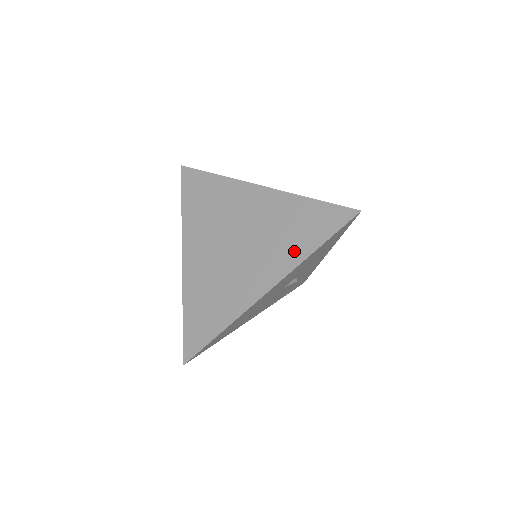
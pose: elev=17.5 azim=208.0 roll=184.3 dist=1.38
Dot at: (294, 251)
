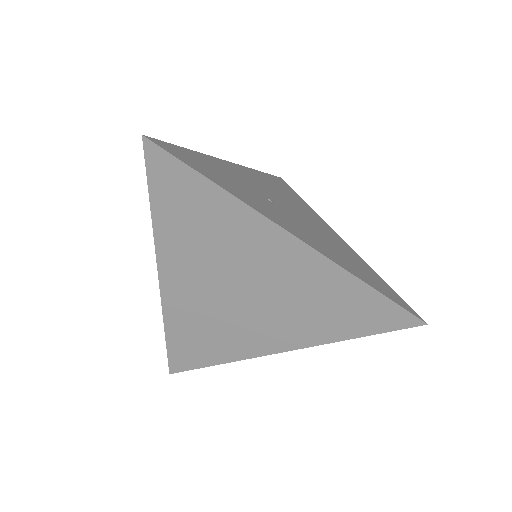
Dot at: (326, 330)
